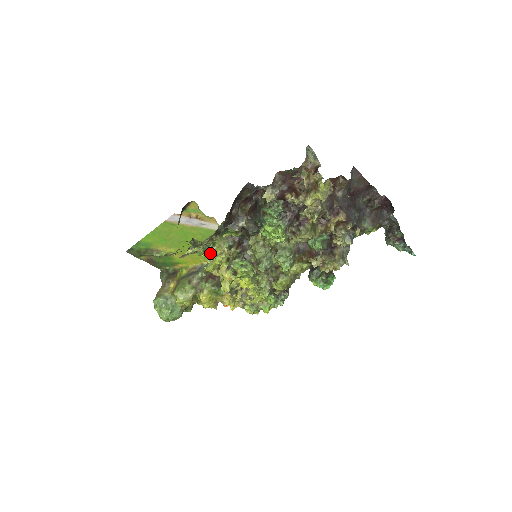
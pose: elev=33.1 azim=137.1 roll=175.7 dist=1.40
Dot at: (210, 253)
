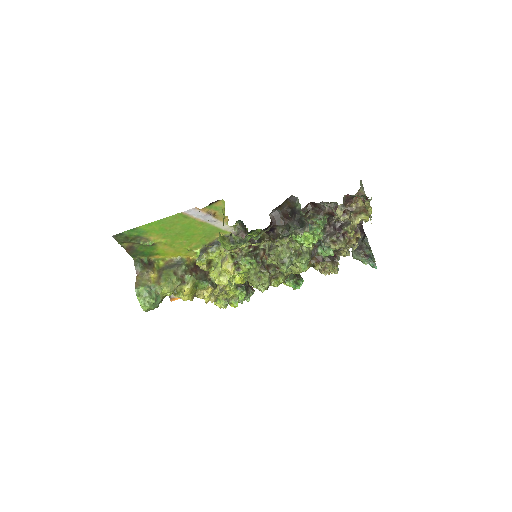
Dot at: (196, 248)
